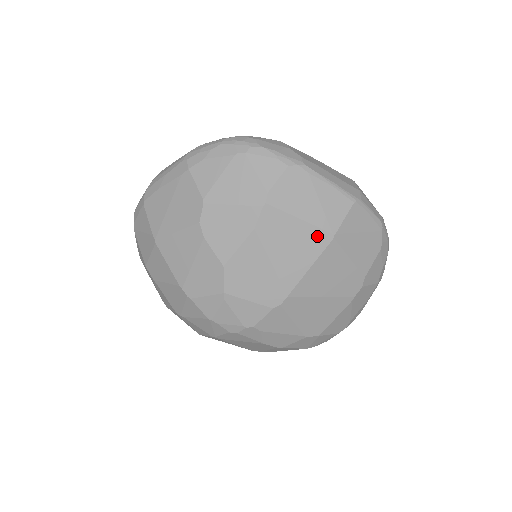
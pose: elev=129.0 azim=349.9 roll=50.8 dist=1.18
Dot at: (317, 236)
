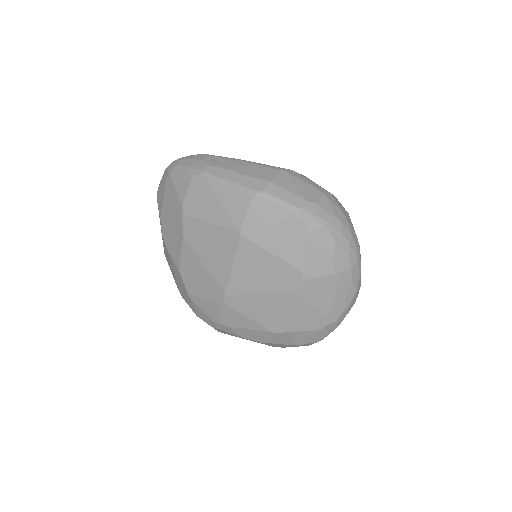
Dot at: (227, 236)
